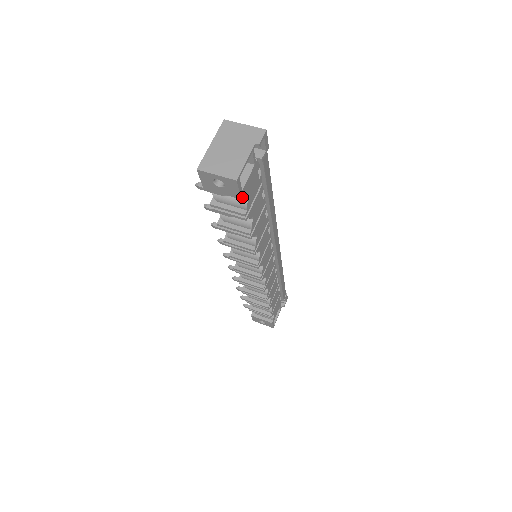
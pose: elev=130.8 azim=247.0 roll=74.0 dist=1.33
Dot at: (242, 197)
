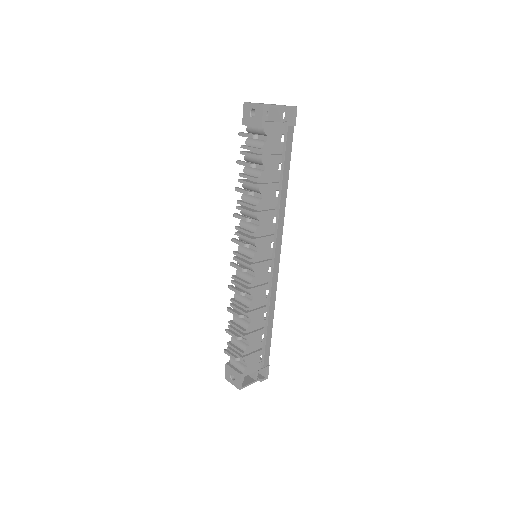
Dot at: (263, 140)
